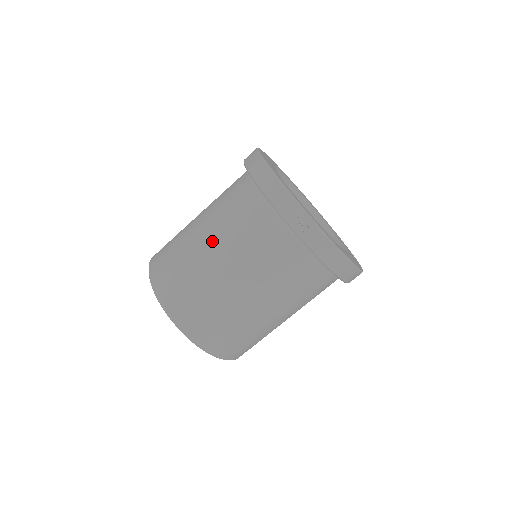
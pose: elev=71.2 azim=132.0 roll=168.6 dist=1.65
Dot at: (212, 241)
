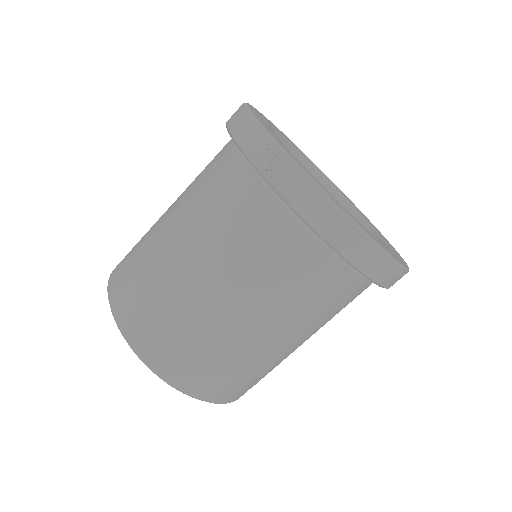
Dot at: (174, 212)
